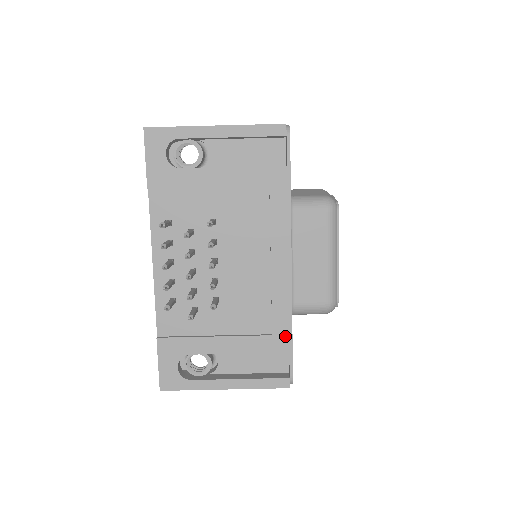
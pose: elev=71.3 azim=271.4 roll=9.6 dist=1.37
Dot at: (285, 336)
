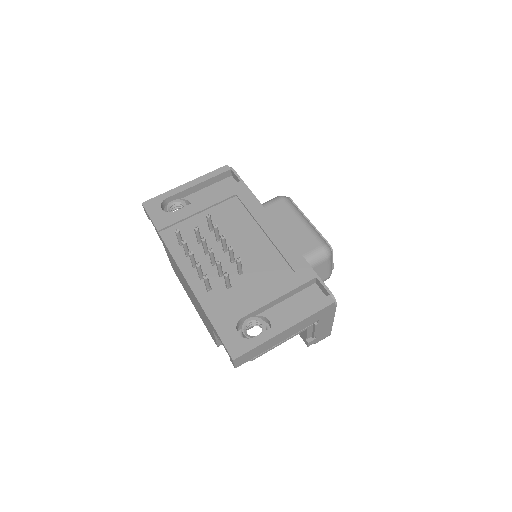
Dot at: (305, 268)
